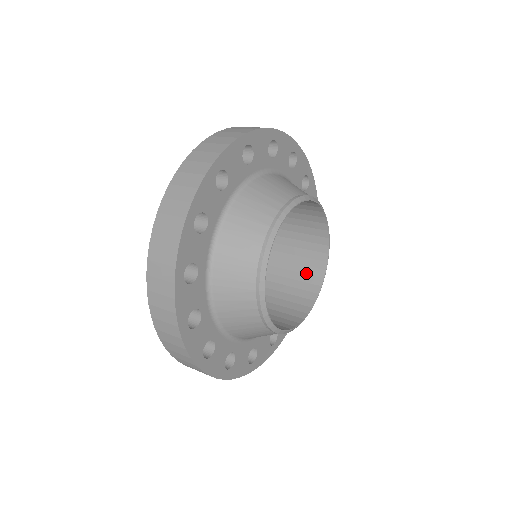
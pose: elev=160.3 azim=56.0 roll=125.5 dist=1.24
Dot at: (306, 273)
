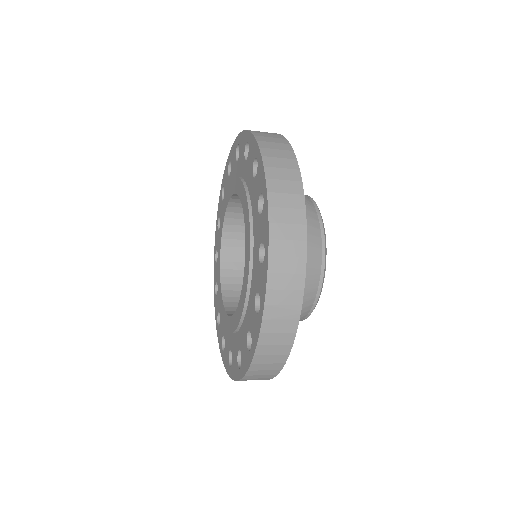
Dot at: occluded
